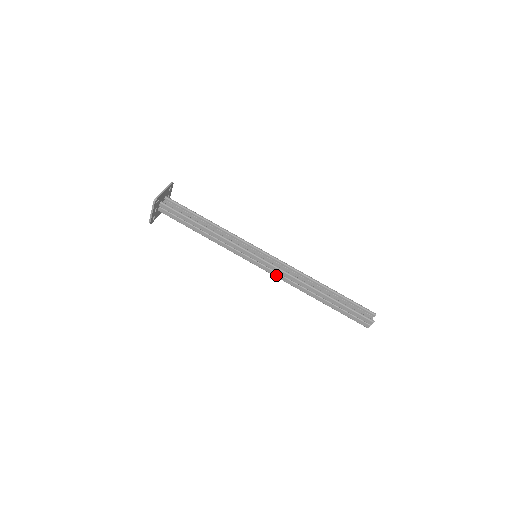
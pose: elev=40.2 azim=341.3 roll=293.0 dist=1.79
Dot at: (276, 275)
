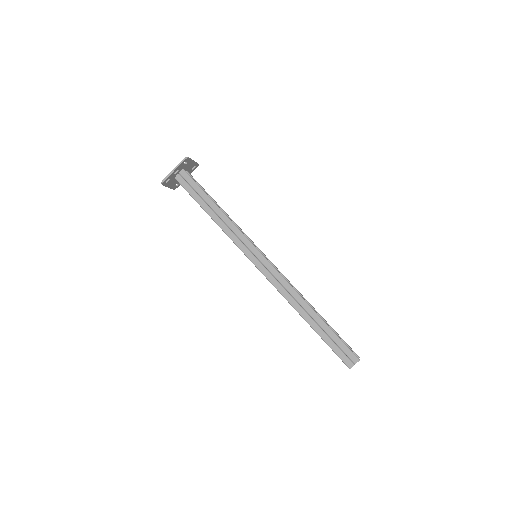
Dot at: (272, 280)
